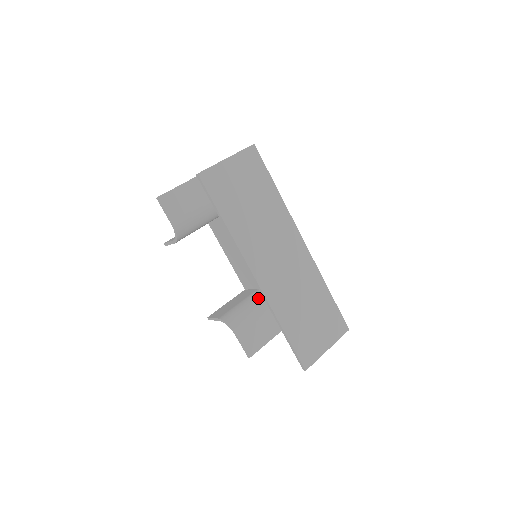
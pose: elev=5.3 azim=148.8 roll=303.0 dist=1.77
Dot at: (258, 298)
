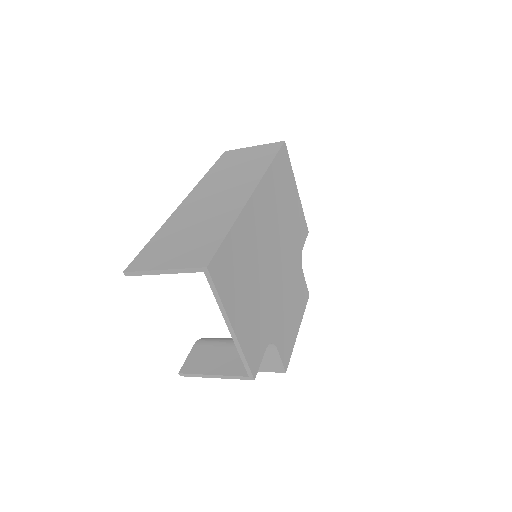
Dot at: occluded
